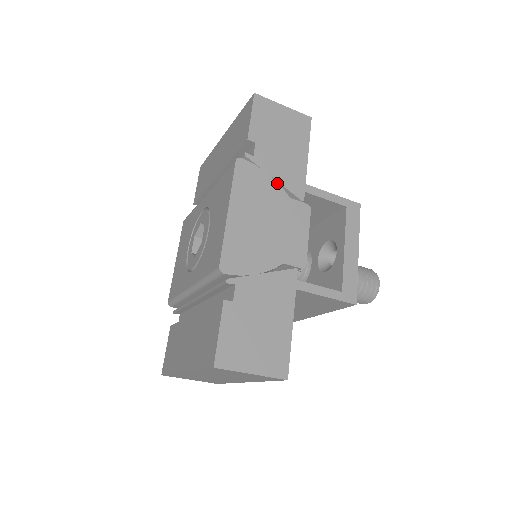
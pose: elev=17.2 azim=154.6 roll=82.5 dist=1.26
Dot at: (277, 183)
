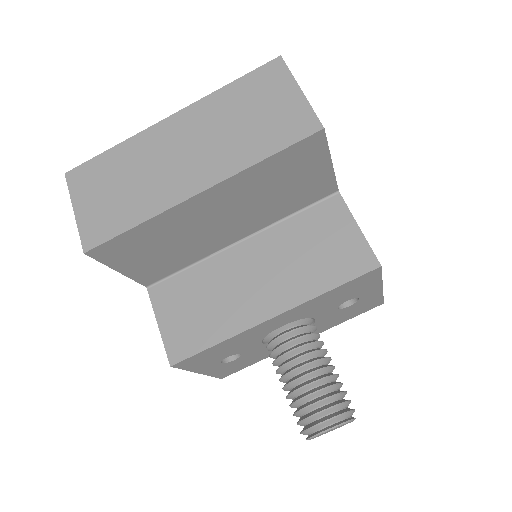
Dot at: occluded
